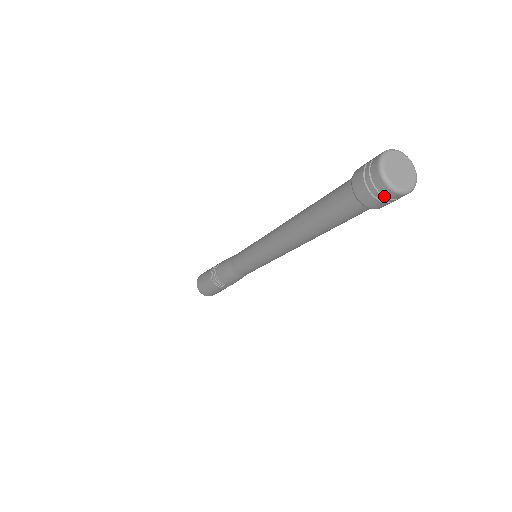
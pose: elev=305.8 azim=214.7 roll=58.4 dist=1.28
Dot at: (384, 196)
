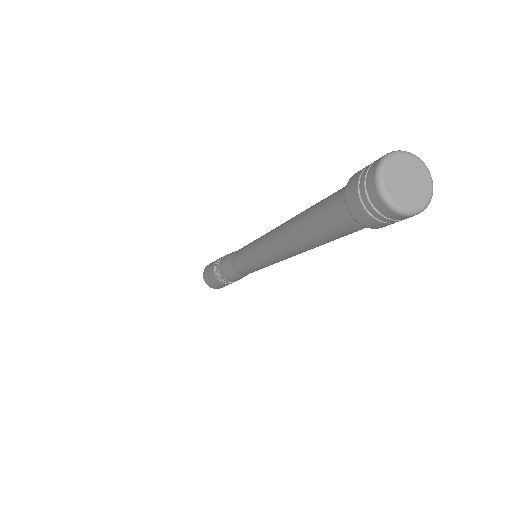
Dot at: (381, 214)
